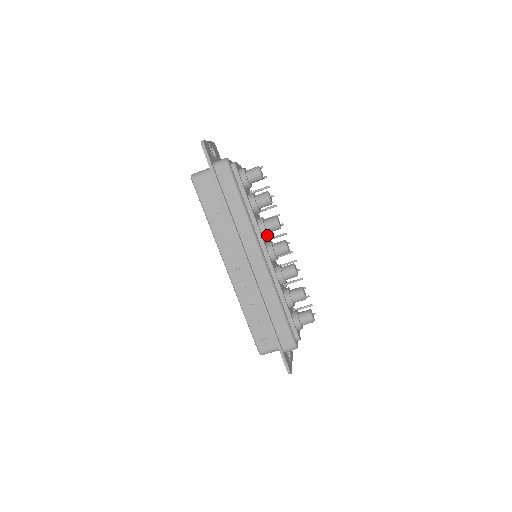
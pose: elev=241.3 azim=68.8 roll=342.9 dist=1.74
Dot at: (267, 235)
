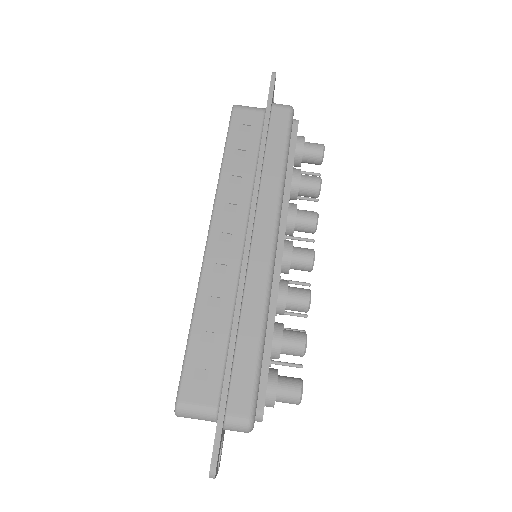
Dot at: (293, 226)
